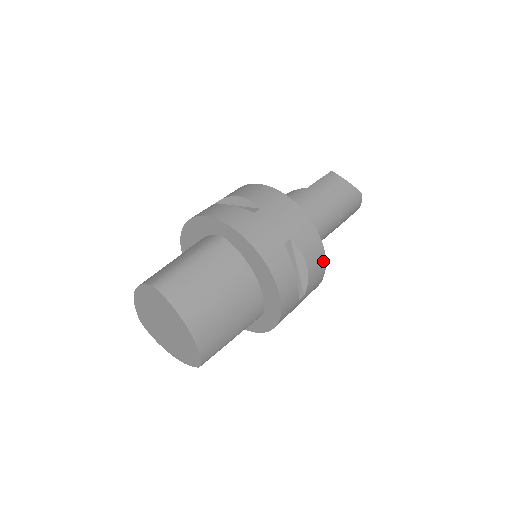
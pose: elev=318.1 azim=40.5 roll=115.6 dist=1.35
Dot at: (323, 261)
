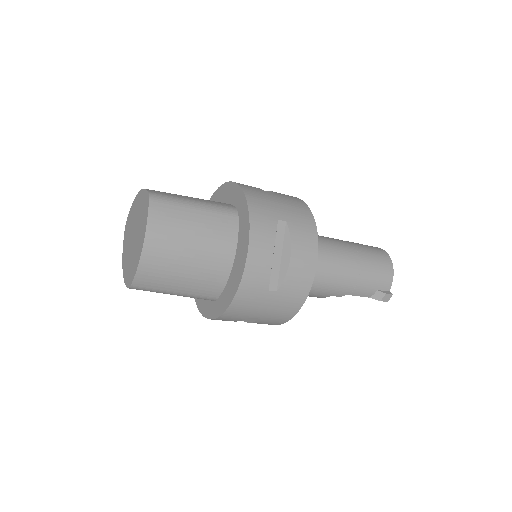
Dot at: occluded
